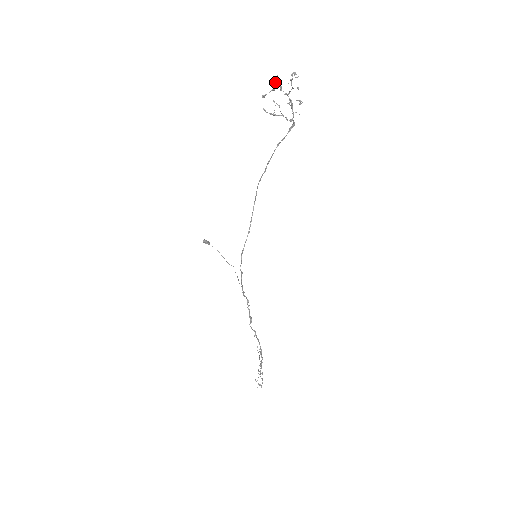
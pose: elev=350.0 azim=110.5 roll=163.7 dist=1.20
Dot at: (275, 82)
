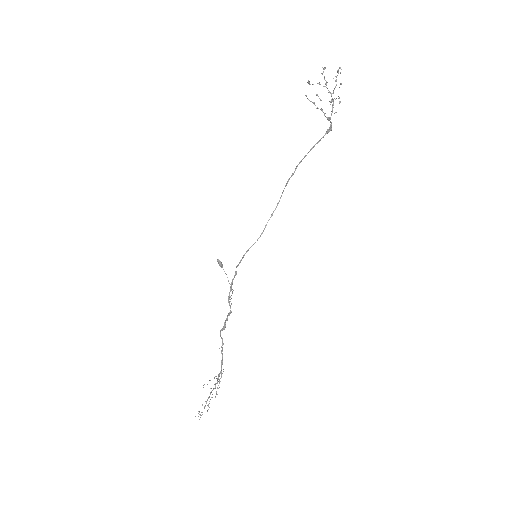
Dot at: (322, 73)
